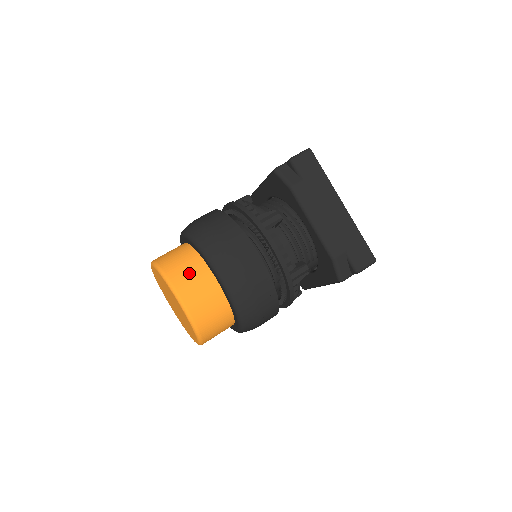
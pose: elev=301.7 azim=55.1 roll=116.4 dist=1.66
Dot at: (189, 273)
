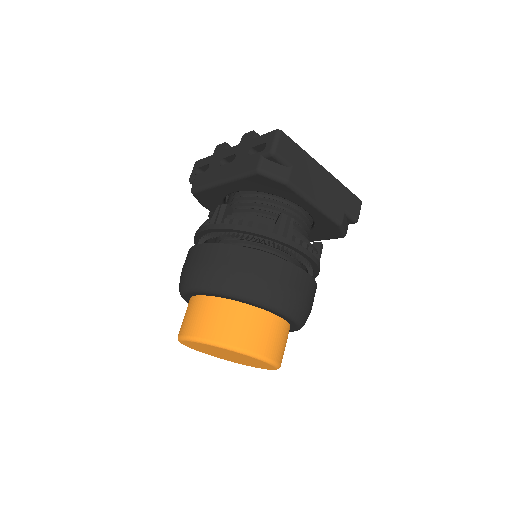
Dot at: (254, 329)
